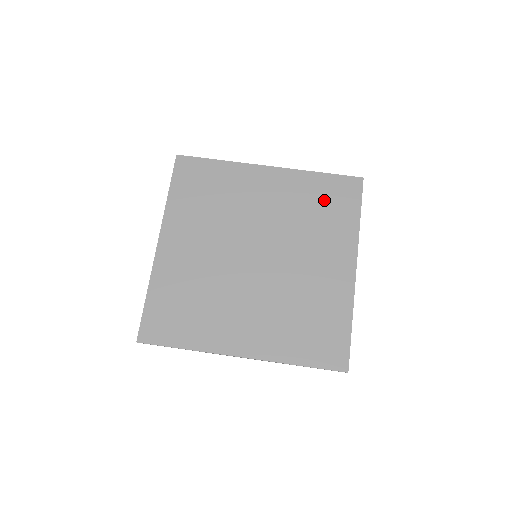
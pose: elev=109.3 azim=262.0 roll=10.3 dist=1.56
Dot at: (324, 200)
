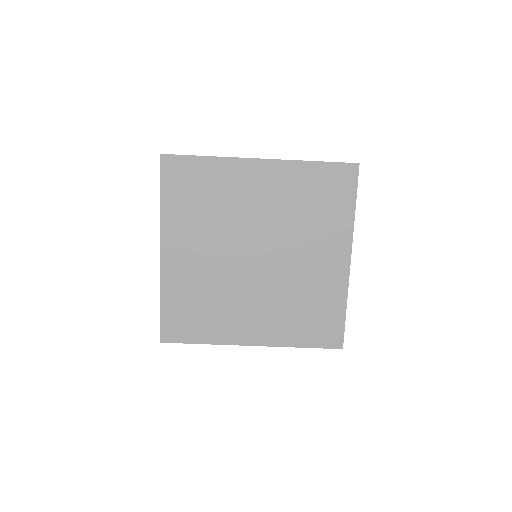
Dot at: (319, 193)
